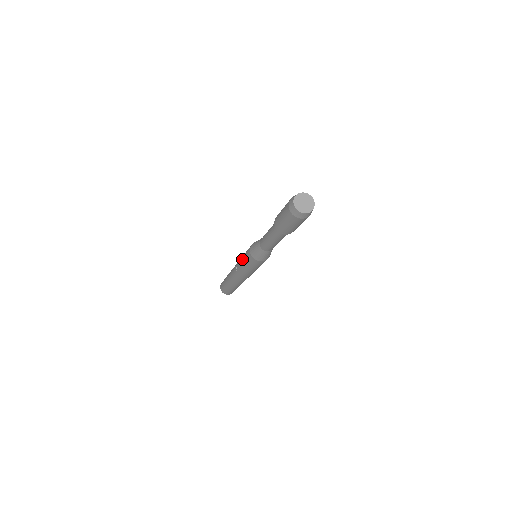
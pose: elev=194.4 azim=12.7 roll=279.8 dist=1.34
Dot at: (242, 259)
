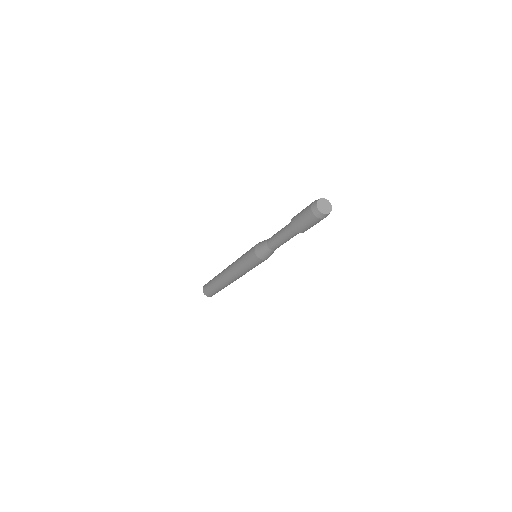
Dot at: (244, 265)
